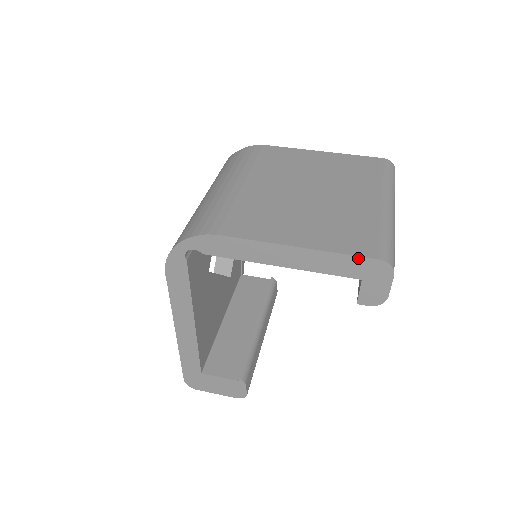
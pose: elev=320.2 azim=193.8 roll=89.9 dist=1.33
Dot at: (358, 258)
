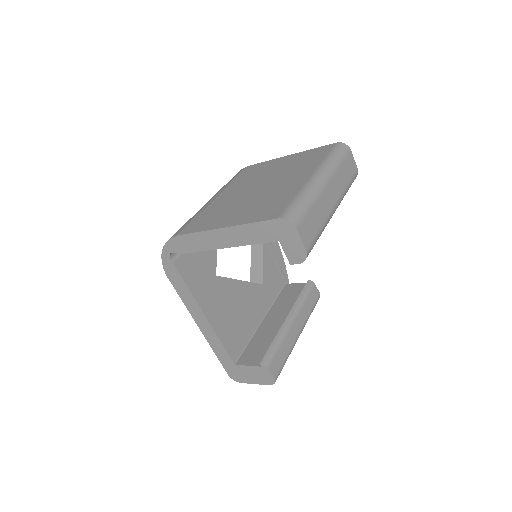
Dot at: (265, 223)
